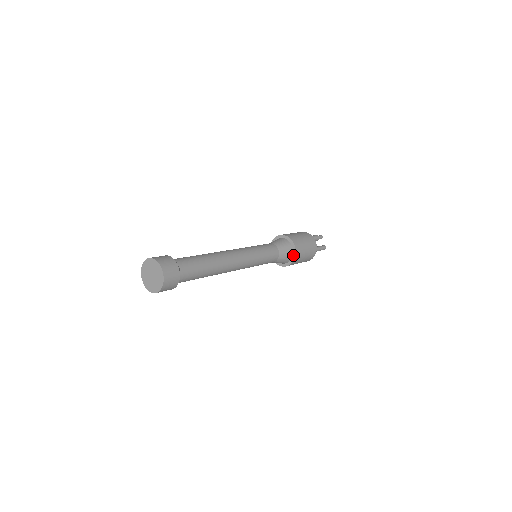
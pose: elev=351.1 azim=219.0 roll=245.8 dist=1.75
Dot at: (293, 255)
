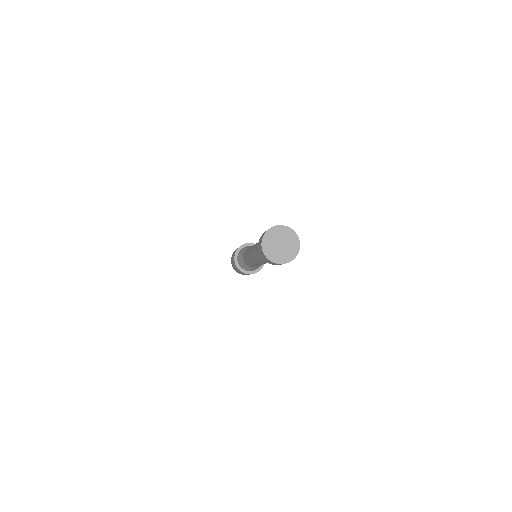
Dot at: occluded
